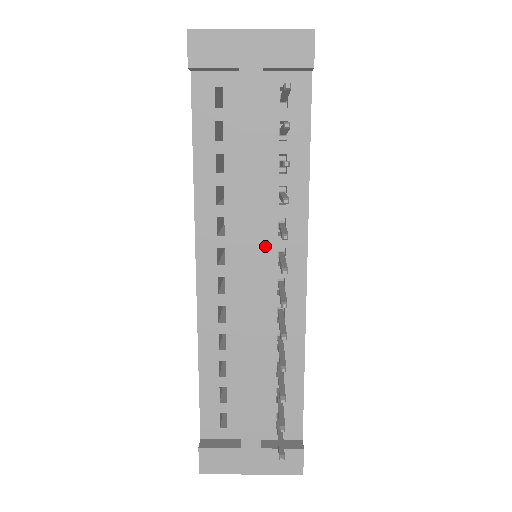
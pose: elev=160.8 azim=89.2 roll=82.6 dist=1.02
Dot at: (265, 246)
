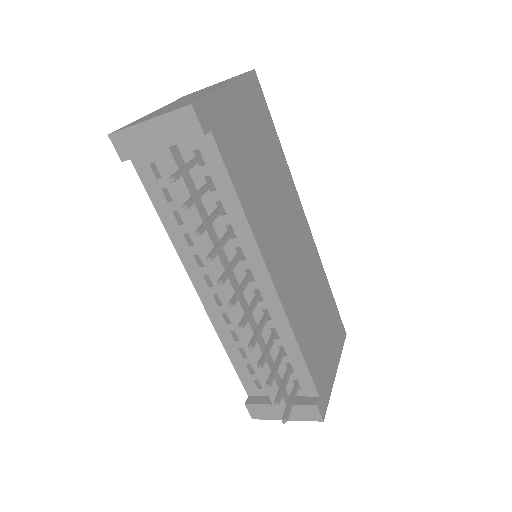
Dot at: (235, 269)
